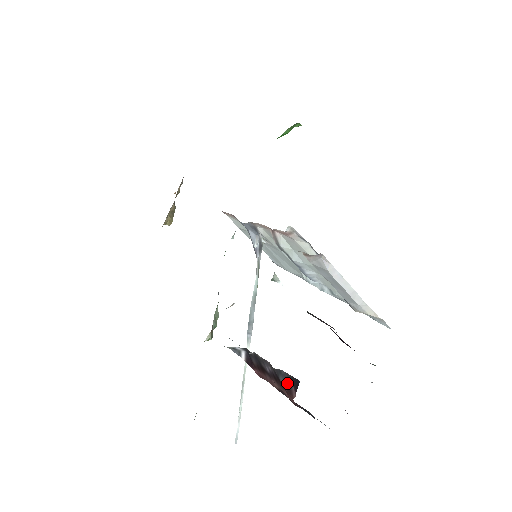
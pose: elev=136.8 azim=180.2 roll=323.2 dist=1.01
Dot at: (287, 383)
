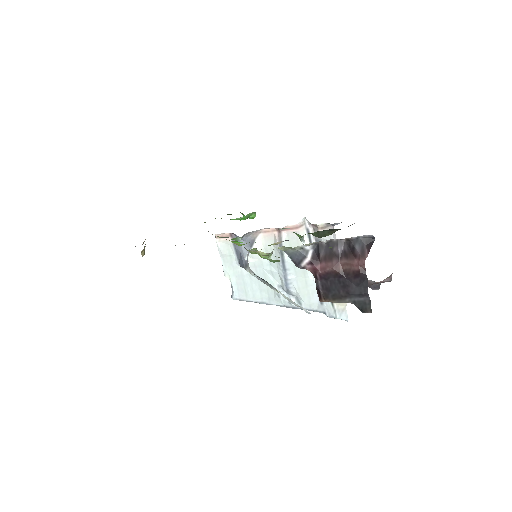
Dot at: (362, 248)
